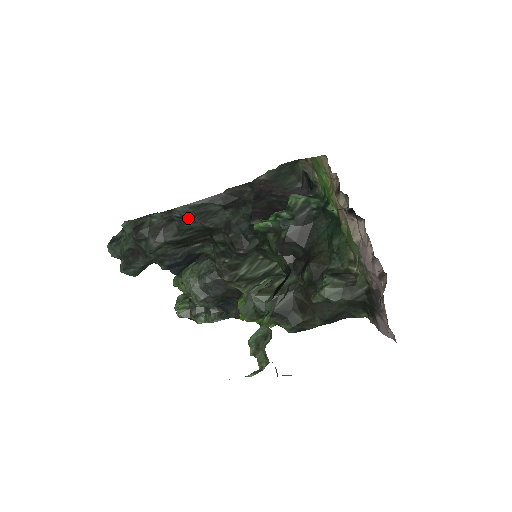
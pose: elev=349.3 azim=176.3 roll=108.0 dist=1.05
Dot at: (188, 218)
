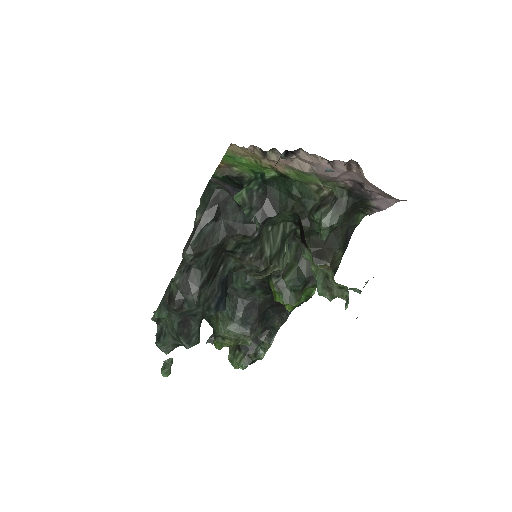
Dot at: (199, 252)
